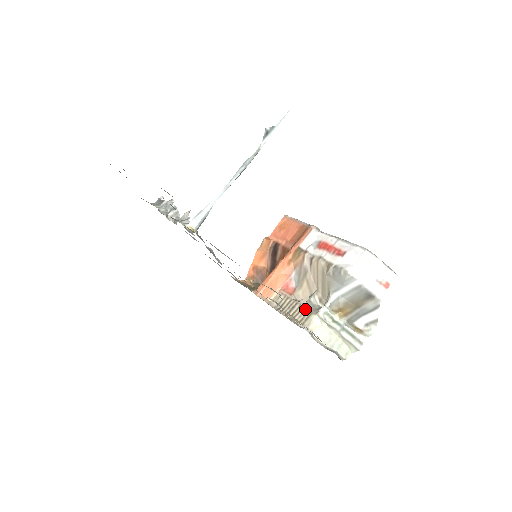
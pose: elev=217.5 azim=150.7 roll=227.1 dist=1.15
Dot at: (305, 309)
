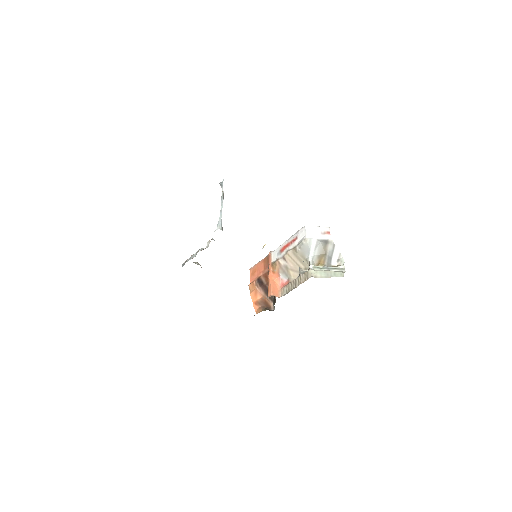
Dot at: (302, 275)
